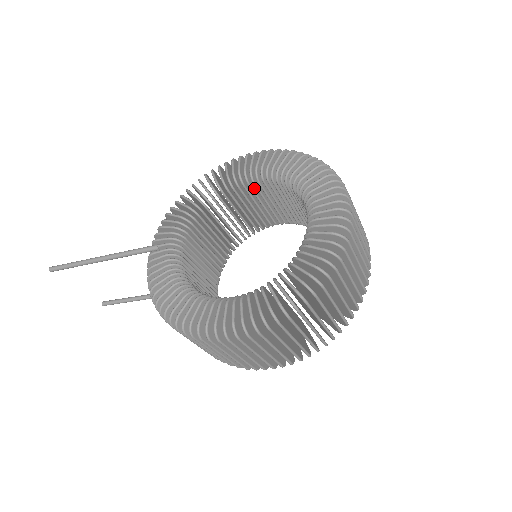
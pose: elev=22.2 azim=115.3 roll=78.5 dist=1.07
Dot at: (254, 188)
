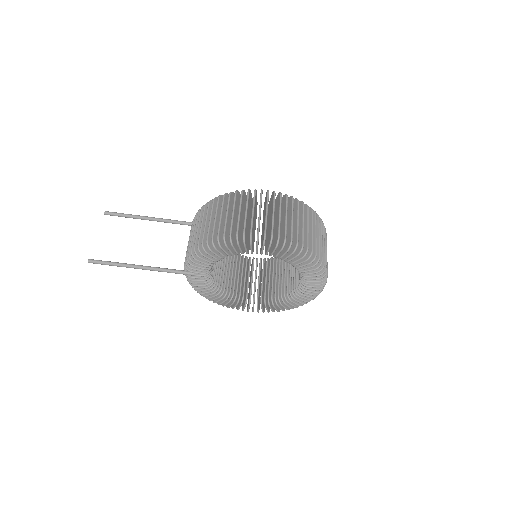
Dot at: occluded
